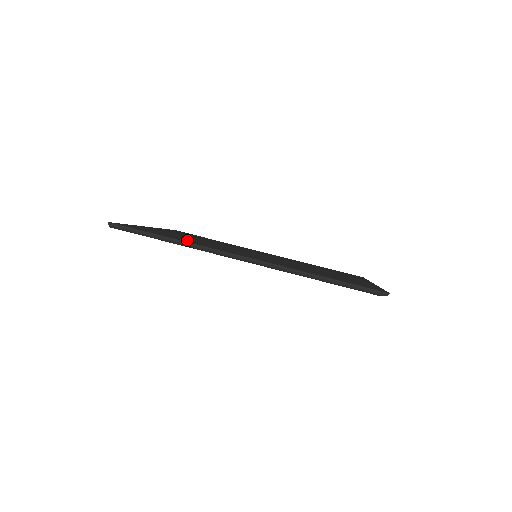
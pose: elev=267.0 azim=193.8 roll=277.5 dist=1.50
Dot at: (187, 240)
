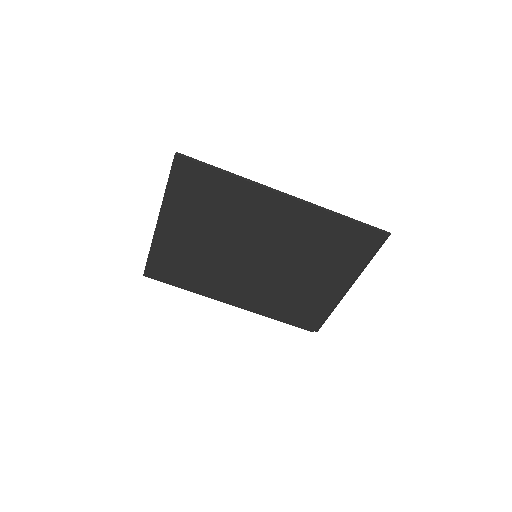
Dot at: (229, 193)
